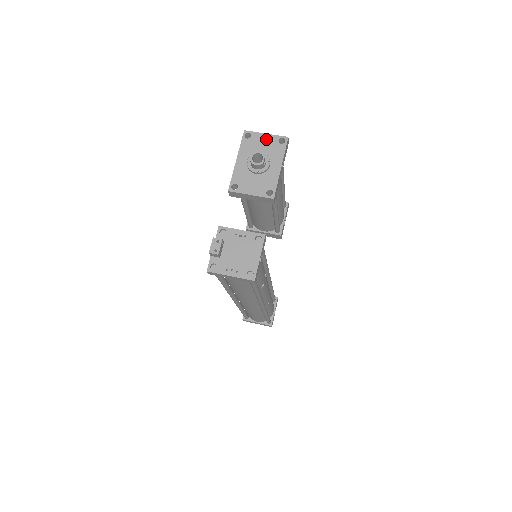
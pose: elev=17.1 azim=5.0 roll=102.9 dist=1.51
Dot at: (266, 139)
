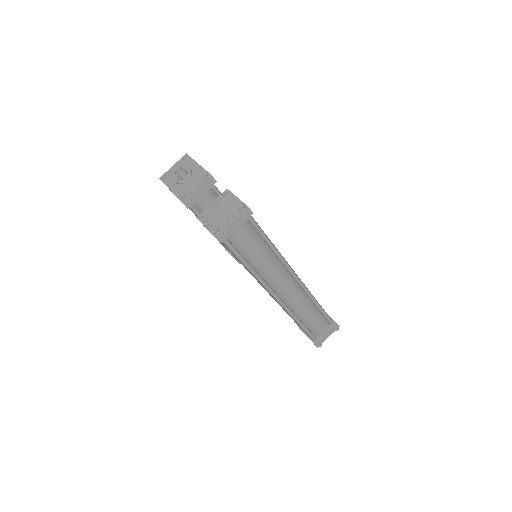
Dot at: (175, 167)
